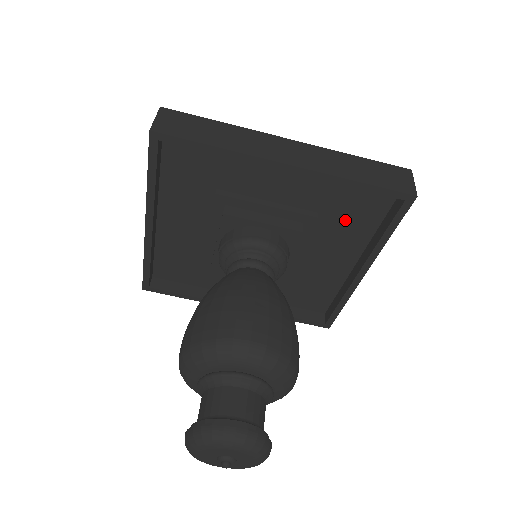
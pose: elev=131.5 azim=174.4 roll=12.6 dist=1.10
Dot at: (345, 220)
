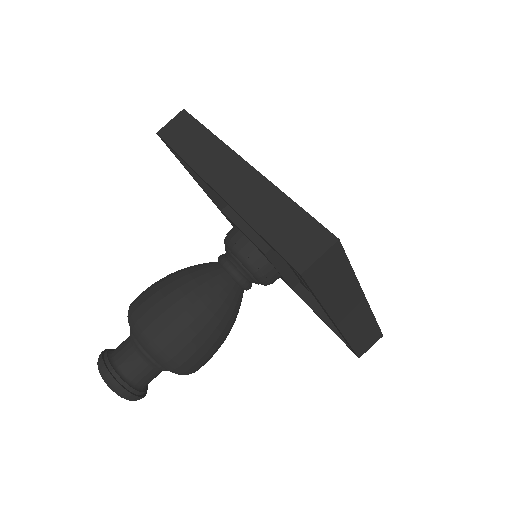
Dot at: occluded
